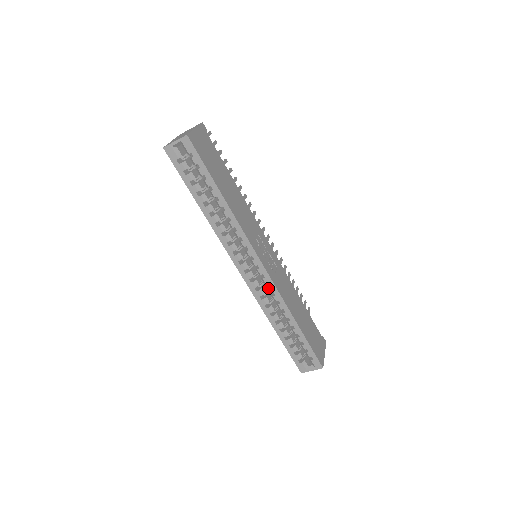
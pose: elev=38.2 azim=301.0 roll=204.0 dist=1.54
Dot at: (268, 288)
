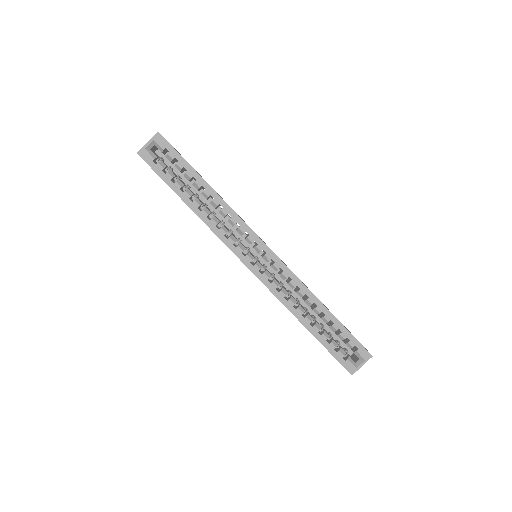
Dot at: (282, 274)
